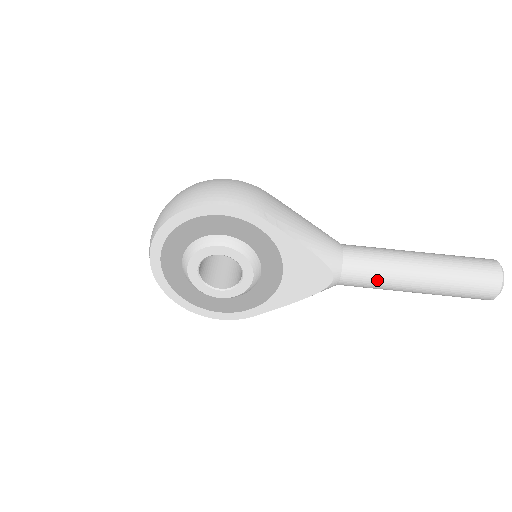
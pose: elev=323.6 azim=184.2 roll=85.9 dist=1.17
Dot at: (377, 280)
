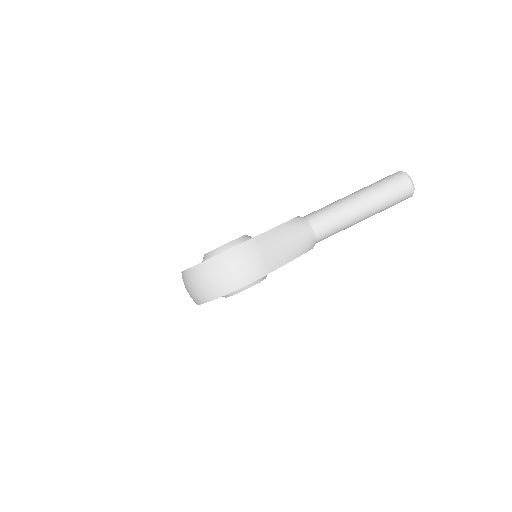
Dot at: occluded
